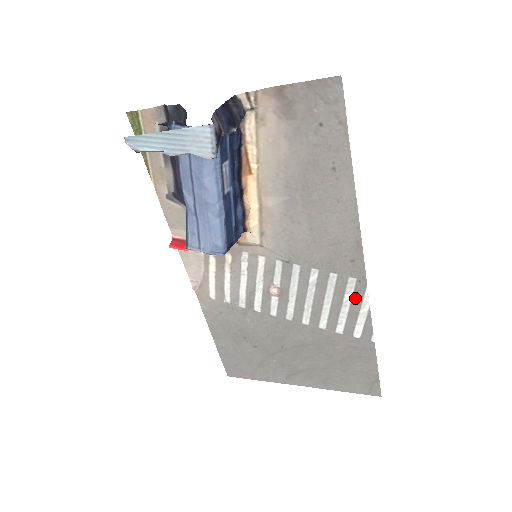
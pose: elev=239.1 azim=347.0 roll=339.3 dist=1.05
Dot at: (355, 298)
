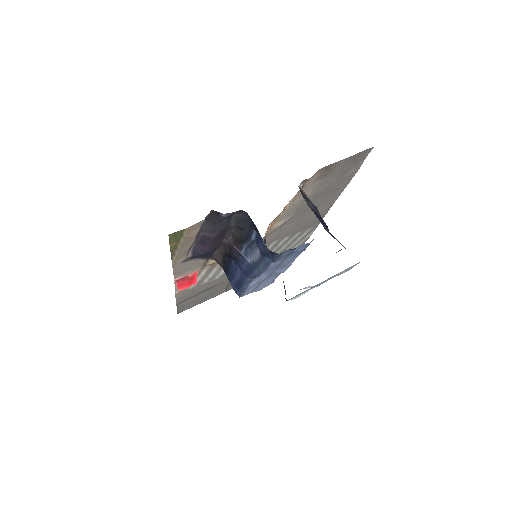
Dot at: (305, 235)
